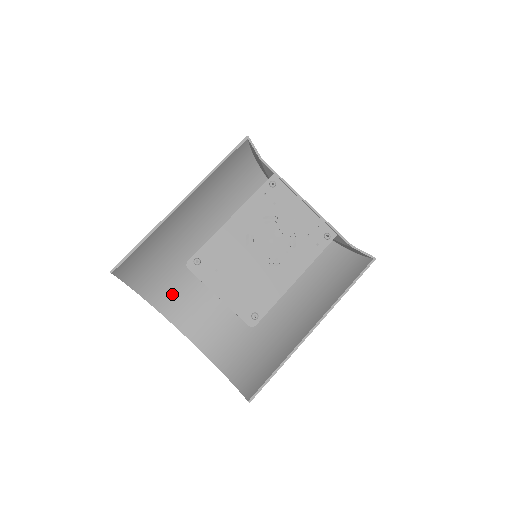
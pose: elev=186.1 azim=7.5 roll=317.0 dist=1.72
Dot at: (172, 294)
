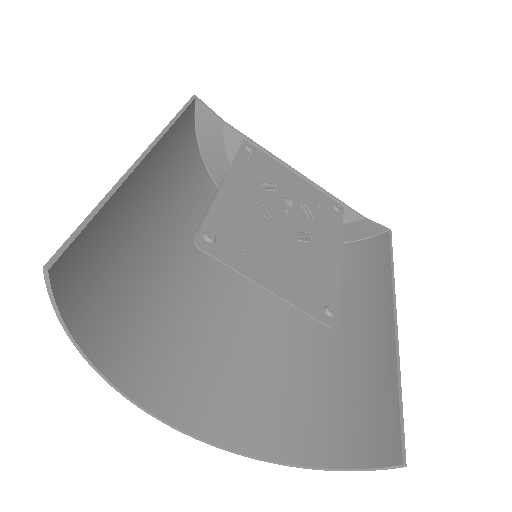
Dot at: (139, 353)
